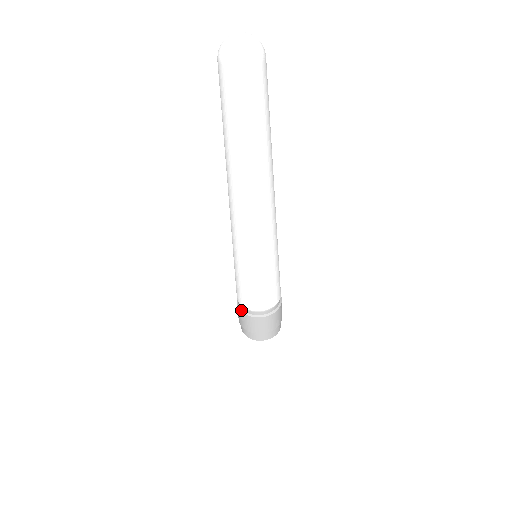
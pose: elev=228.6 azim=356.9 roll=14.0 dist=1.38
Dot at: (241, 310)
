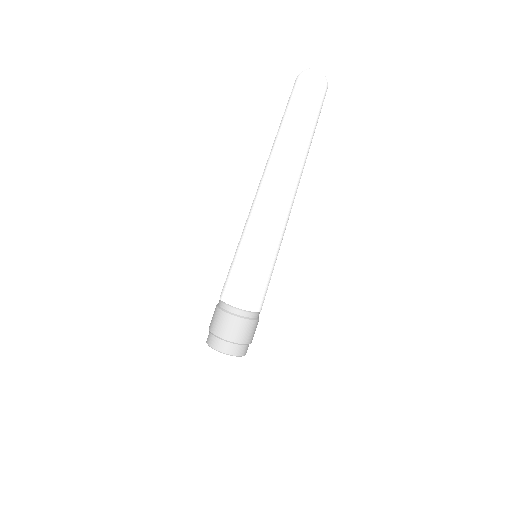
Dot at: (227, 312)
